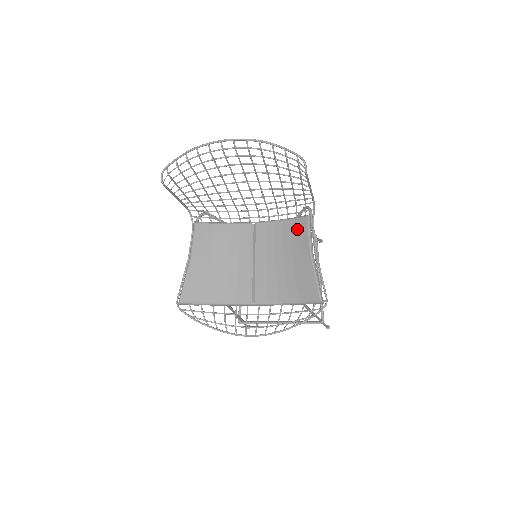
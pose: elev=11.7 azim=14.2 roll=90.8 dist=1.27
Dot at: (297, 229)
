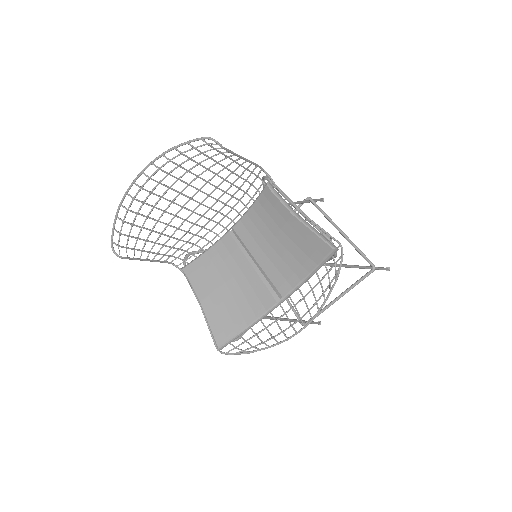
Dot at: (267, 204)
